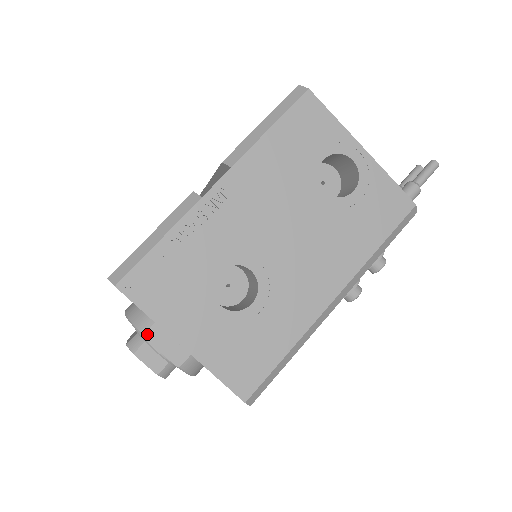
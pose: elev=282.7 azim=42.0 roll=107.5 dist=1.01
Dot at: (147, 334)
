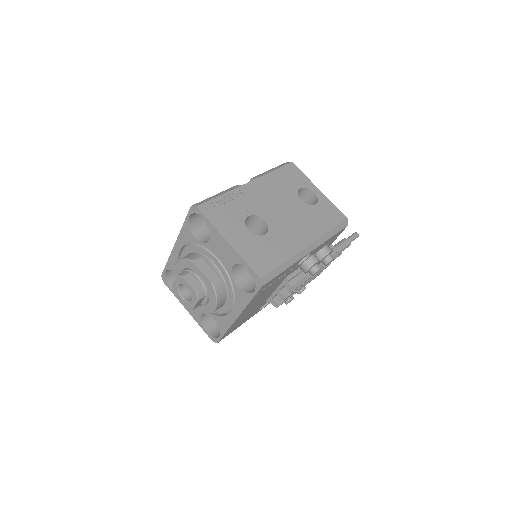
Dot at: (196, 261)
